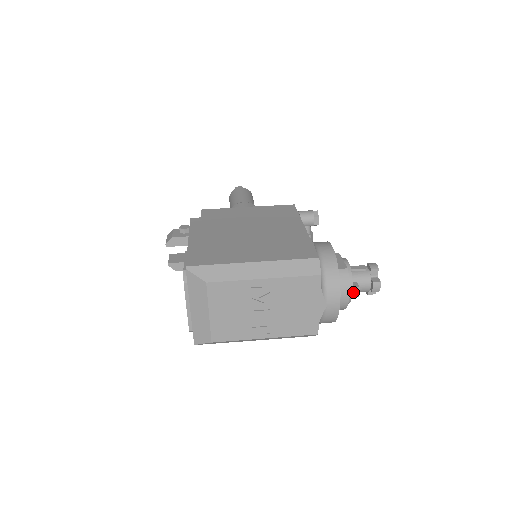
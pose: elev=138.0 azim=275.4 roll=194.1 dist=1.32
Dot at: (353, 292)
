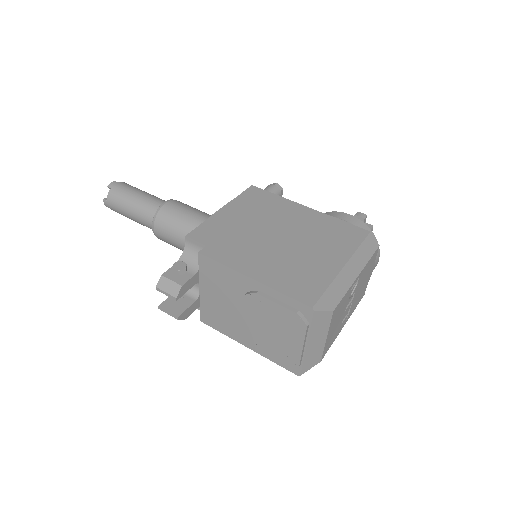
Dot at: occluded
